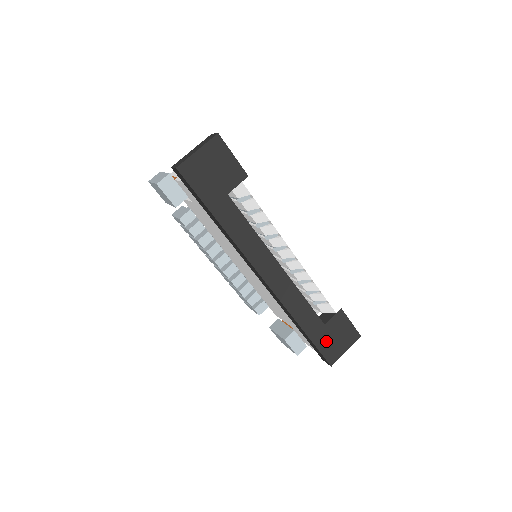
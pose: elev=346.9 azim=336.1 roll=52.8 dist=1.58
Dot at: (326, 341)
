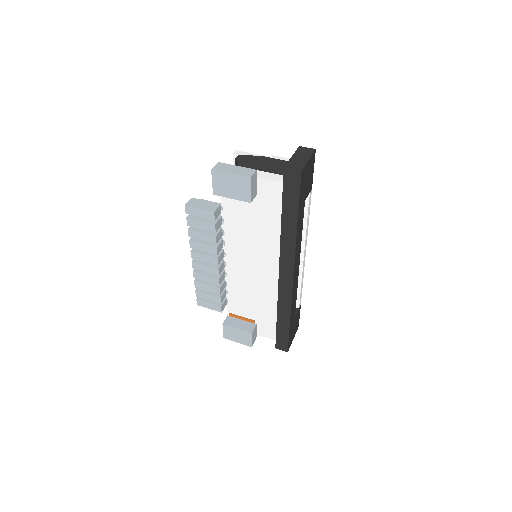
Dot at: (292, 331)
